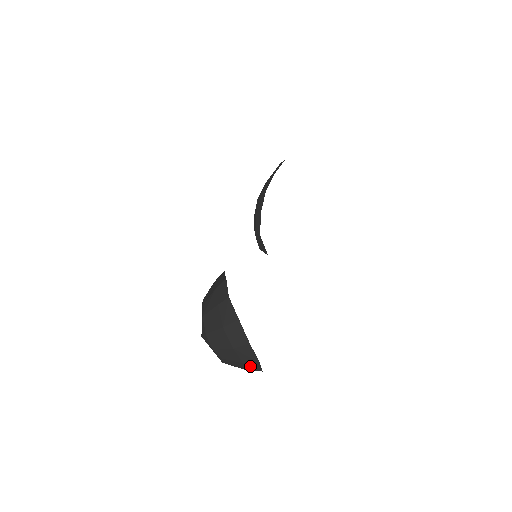
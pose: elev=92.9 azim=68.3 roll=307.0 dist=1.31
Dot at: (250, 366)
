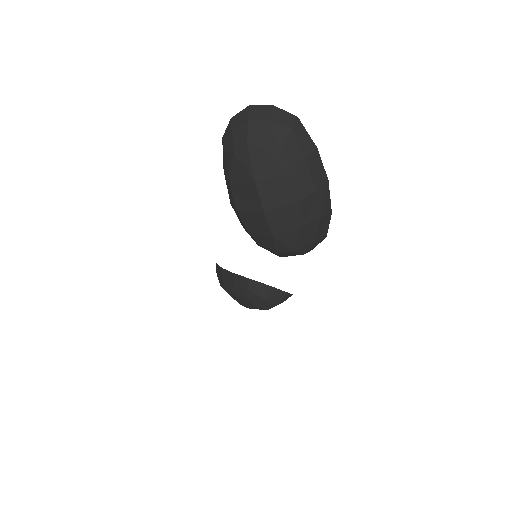
Dot at: (300, 136)
